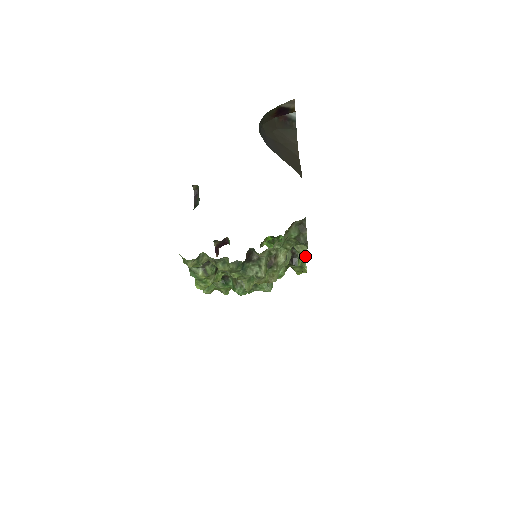
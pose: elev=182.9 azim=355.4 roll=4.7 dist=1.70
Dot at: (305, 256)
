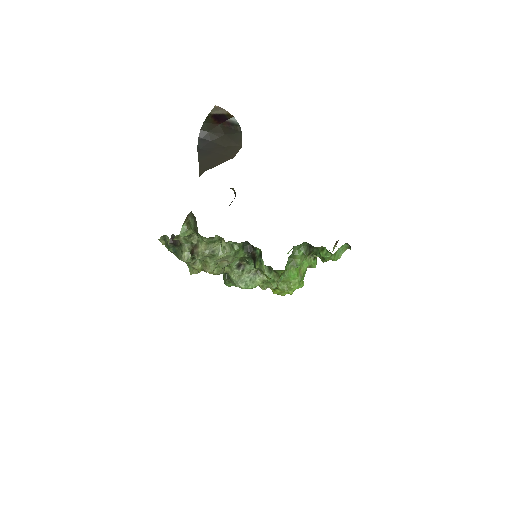
Dot at: (223, 252)
